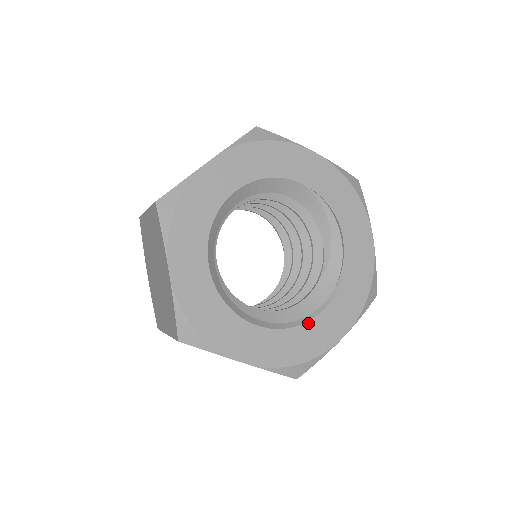
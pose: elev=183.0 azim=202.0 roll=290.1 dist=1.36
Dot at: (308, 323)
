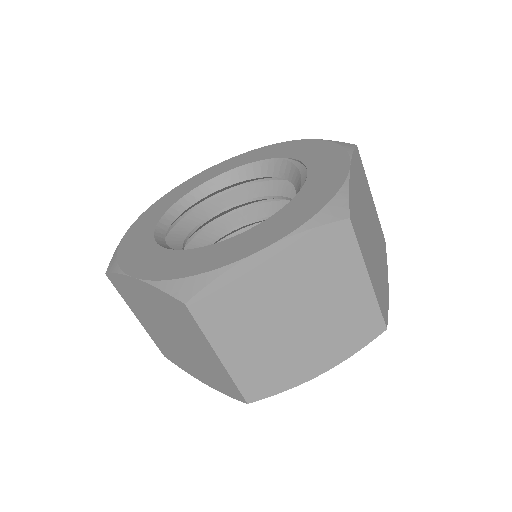
Dot at: (223, 242)
